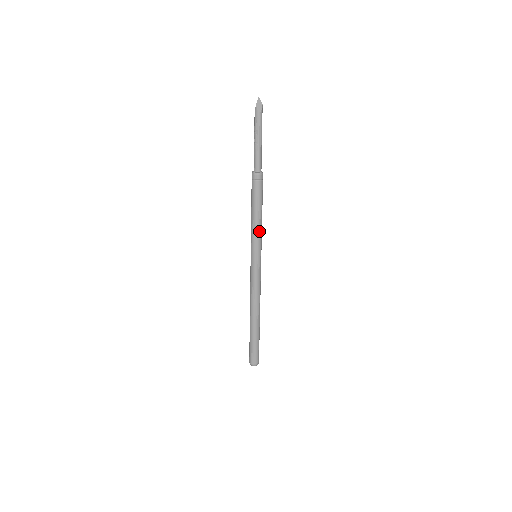
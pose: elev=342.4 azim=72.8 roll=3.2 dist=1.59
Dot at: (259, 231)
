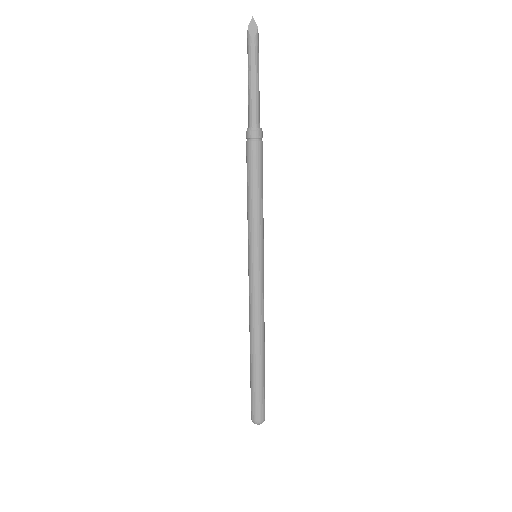
Dot at: (257, 217)
